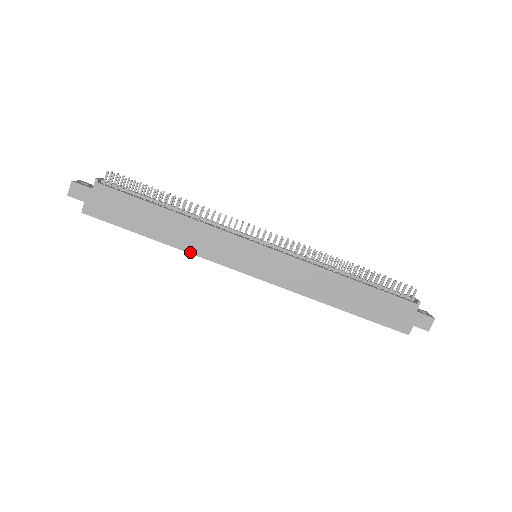
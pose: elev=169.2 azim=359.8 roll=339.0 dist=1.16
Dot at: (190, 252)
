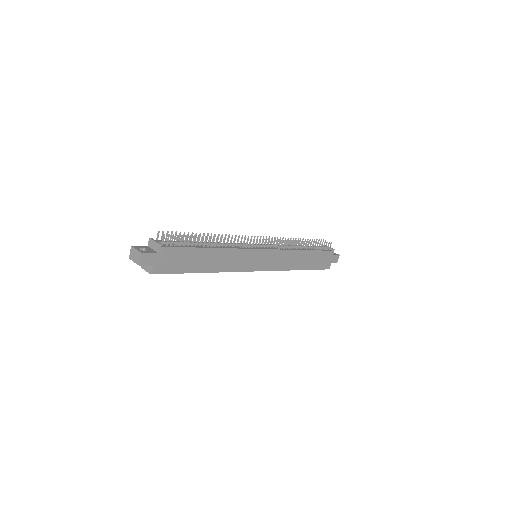
Dot at: (225, 271)
